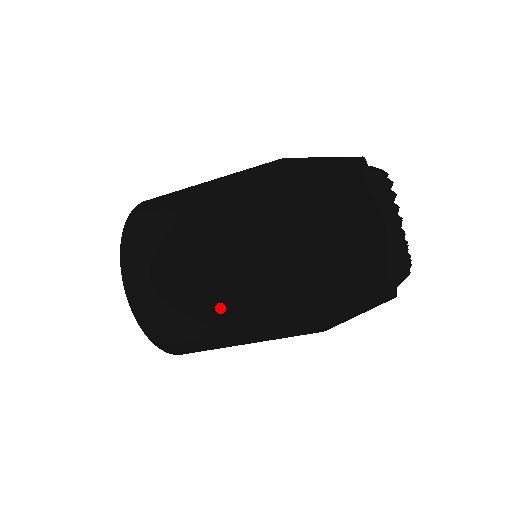
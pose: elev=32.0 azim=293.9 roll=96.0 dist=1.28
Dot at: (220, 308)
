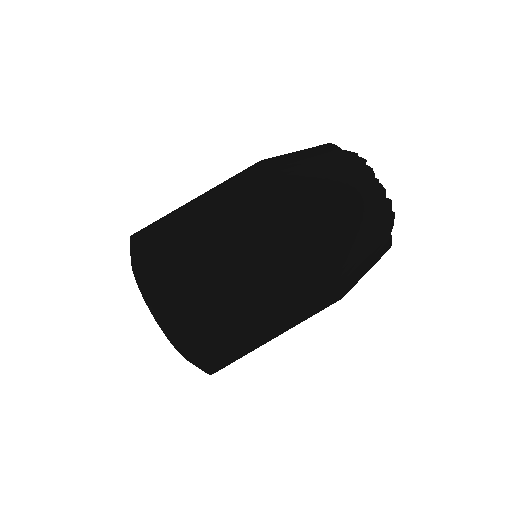
Dot at: (203, 194)
